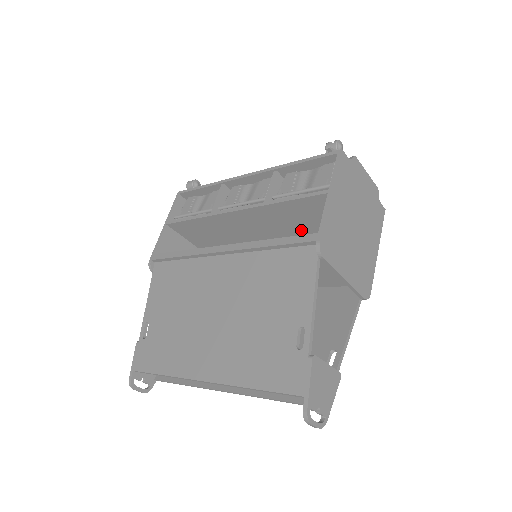
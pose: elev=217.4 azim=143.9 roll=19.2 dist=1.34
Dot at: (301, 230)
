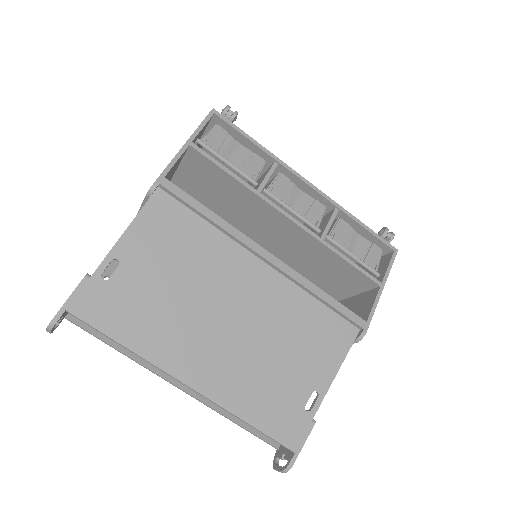
Dot at: (308, 265)
